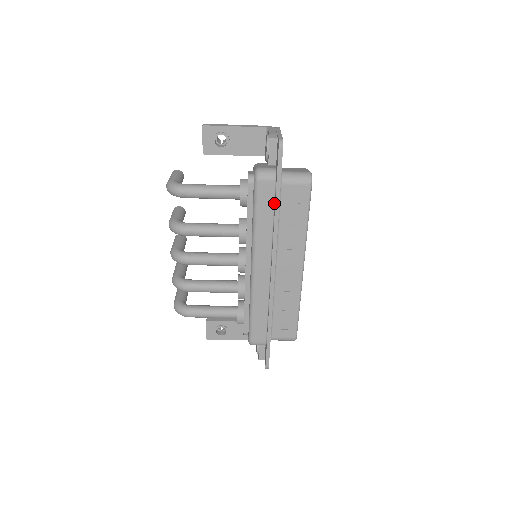
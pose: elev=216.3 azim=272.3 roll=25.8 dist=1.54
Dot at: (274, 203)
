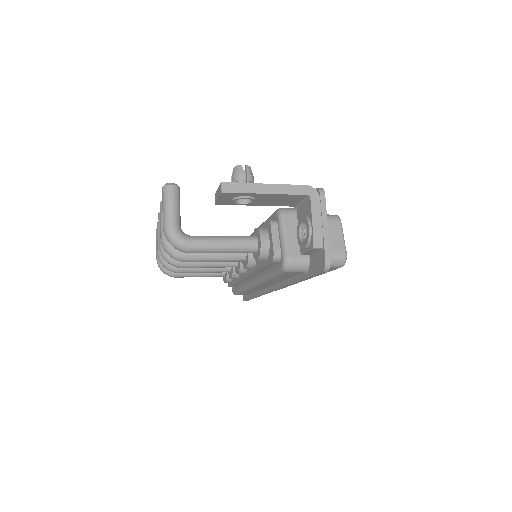
Dot at: (296, 276)
